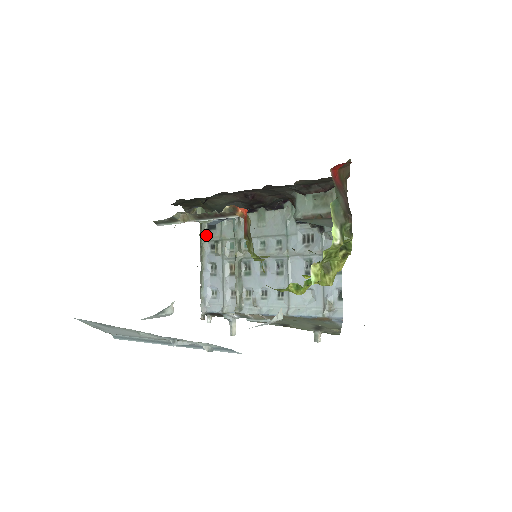
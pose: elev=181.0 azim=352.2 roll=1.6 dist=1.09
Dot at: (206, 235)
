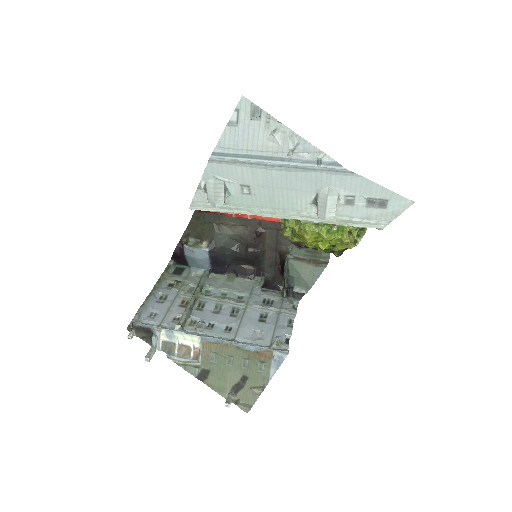
Dot at: (169, 275)
